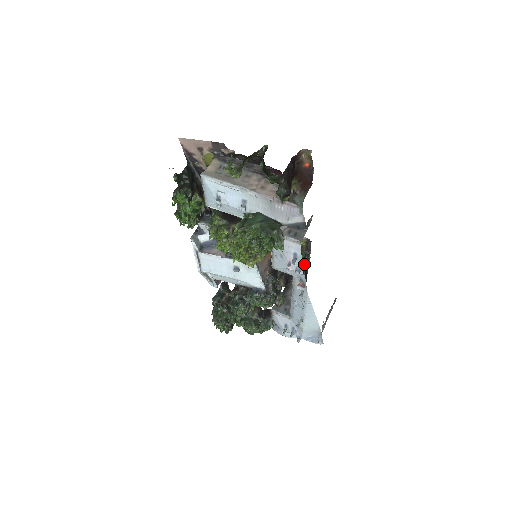
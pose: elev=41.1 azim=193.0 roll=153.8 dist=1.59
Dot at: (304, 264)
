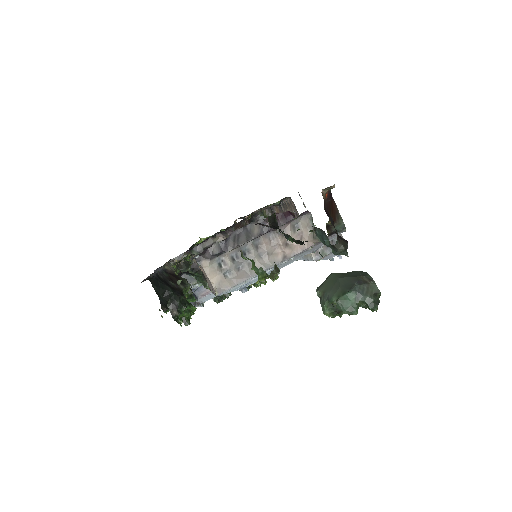
Dot at: occluded
